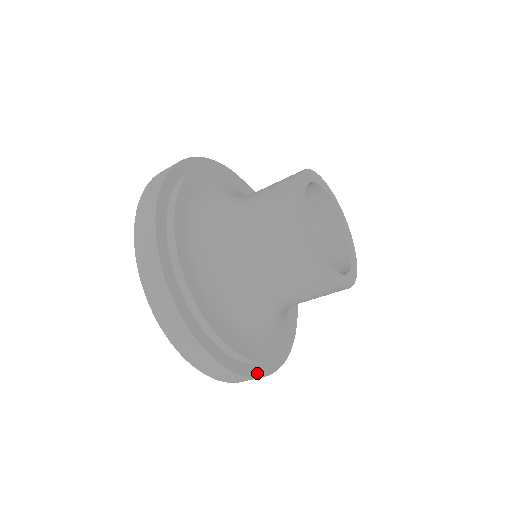
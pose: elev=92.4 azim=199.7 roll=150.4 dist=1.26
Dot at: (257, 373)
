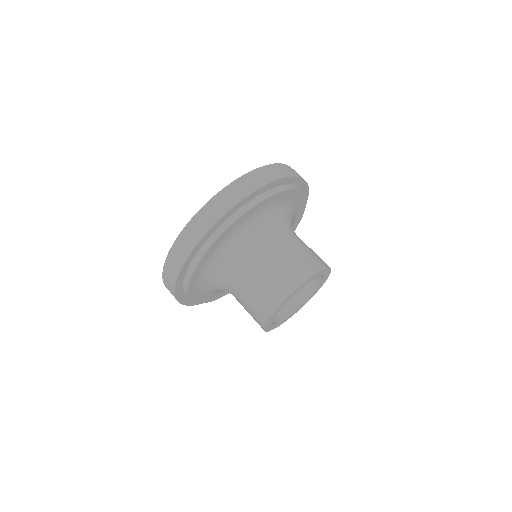
Dot at: occluded
